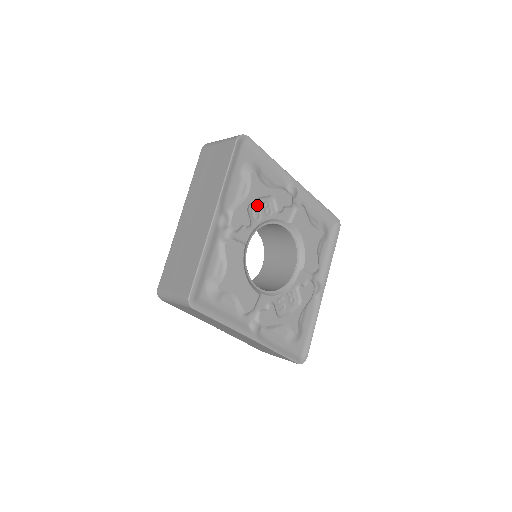
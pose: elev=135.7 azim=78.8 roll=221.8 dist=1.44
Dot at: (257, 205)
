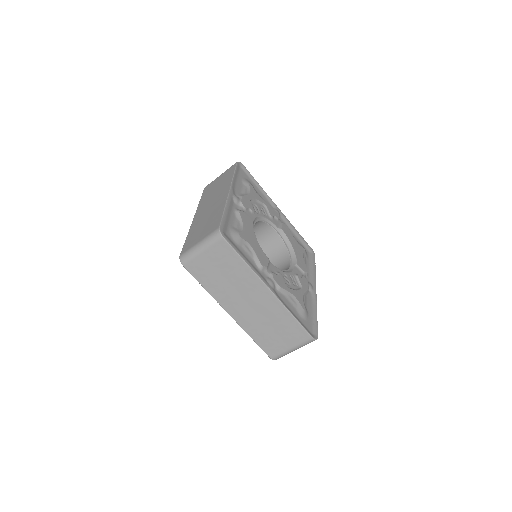
Dot at: (256, 204)
